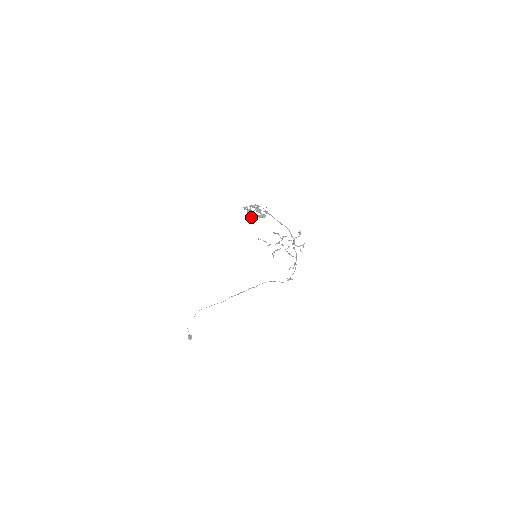
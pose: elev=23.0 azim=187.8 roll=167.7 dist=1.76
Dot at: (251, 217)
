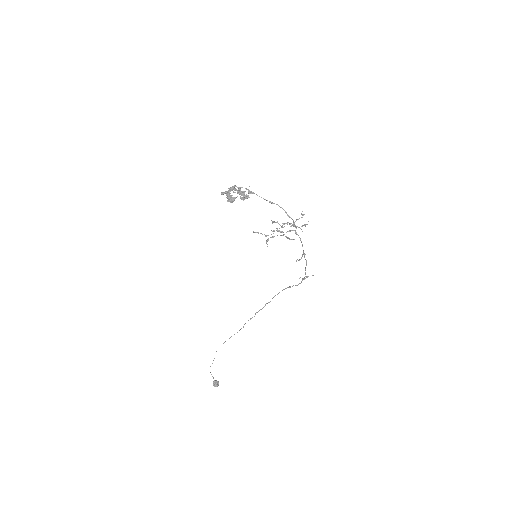
Dot at: occluded
